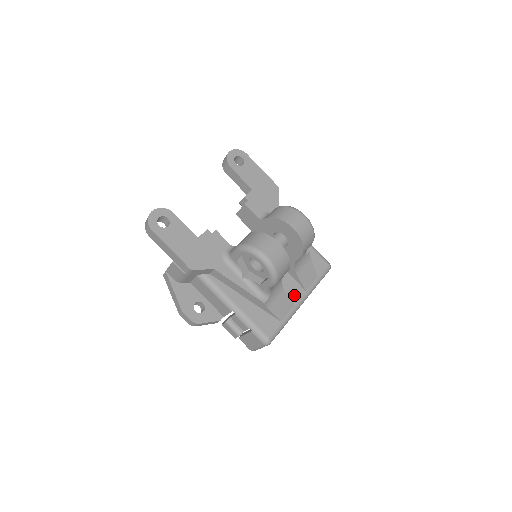
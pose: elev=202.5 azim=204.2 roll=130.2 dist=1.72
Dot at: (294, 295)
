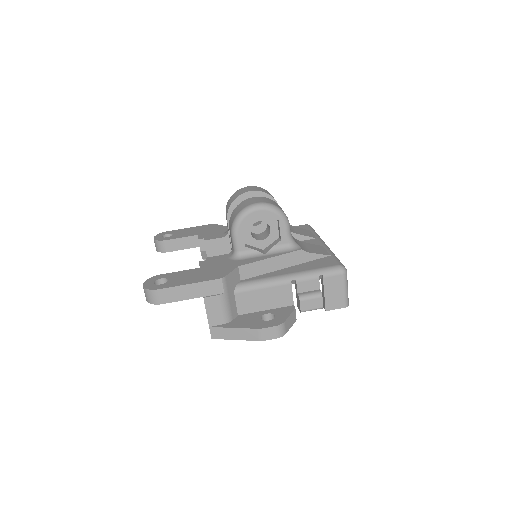
Dot at: occluded
